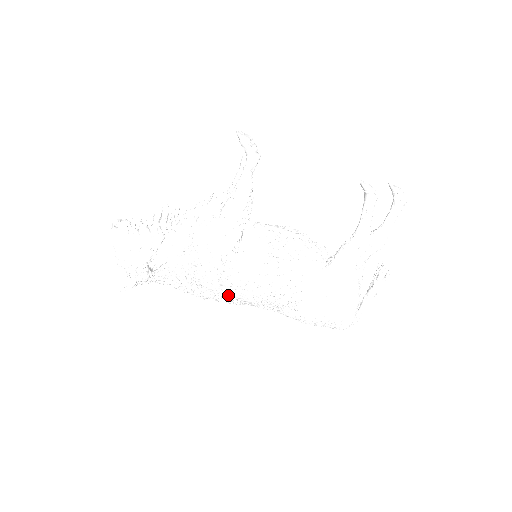
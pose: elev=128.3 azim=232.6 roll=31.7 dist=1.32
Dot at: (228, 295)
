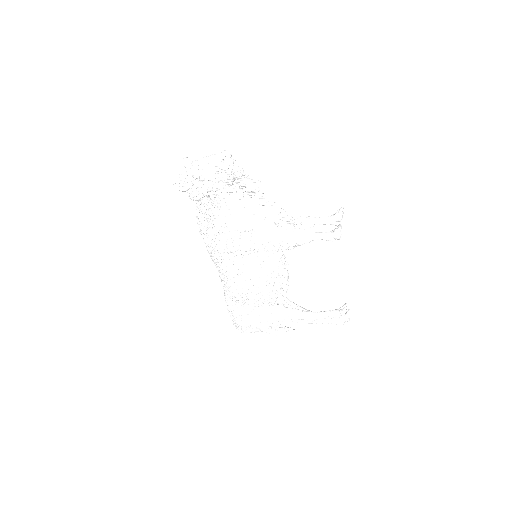
Dot at: (217, 254)
